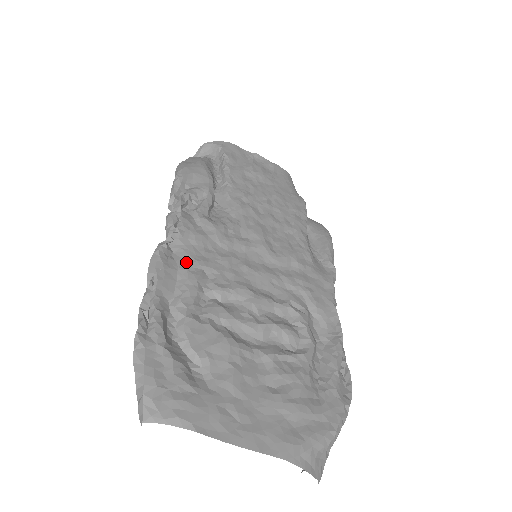
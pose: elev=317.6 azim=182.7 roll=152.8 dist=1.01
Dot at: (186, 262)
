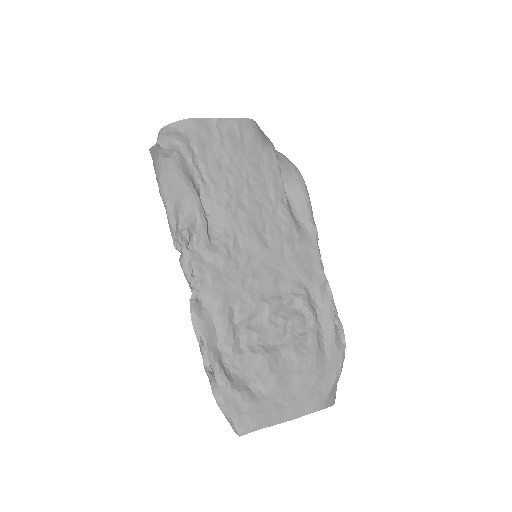
Dot at: (215, 307)
